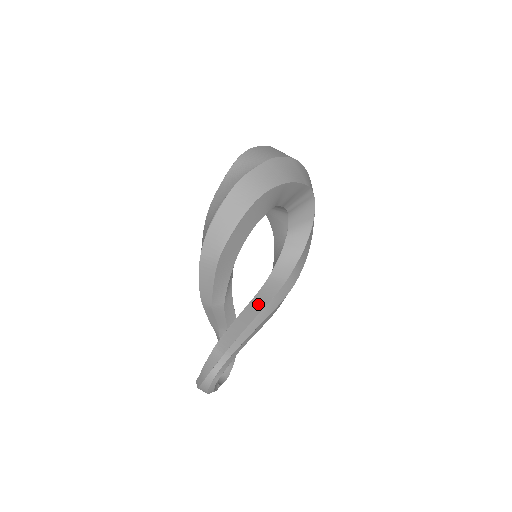
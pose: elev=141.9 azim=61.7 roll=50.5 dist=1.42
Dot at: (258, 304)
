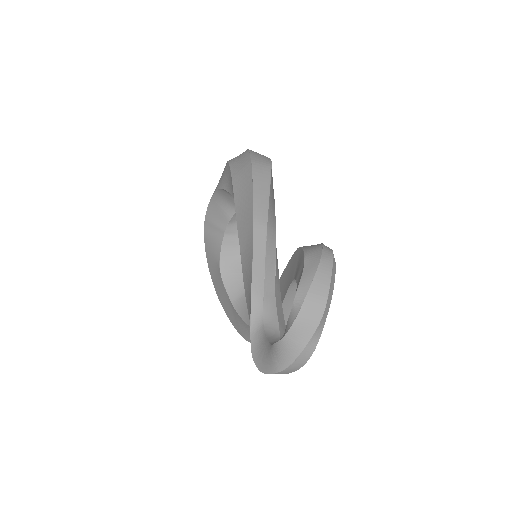
Dot at: occluded
